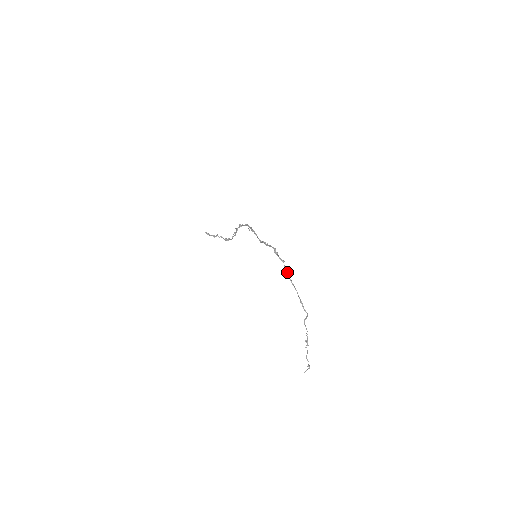
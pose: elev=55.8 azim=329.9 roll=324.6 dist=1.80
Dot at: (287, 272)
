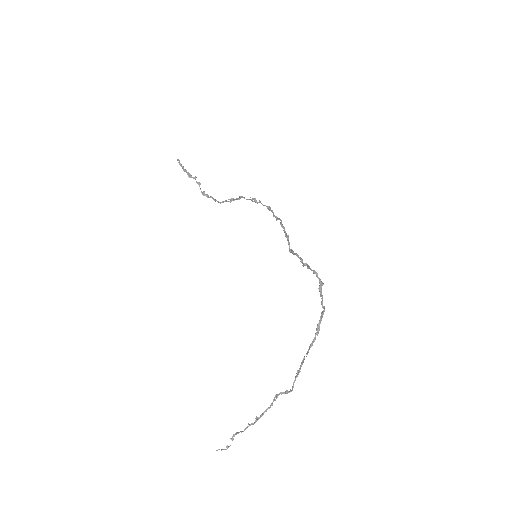
Dot at: (319, 326)
